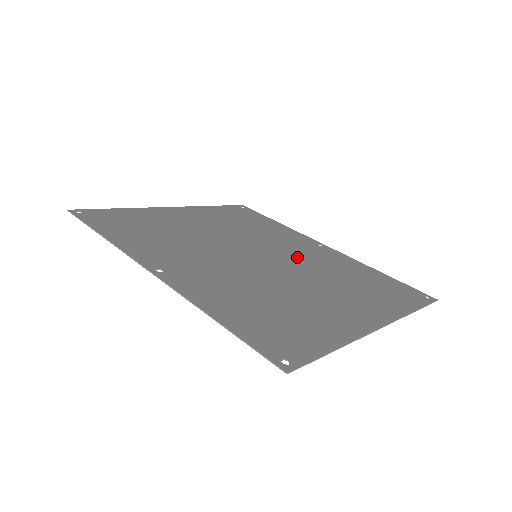
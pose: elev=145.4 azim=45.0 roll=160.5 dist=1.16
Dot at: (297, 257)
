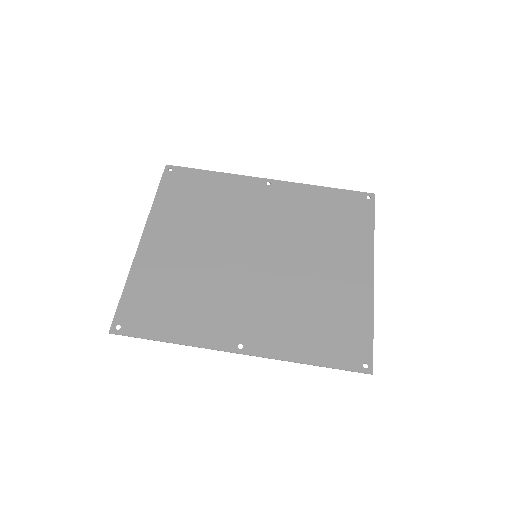
Dot at: (274, 226)
